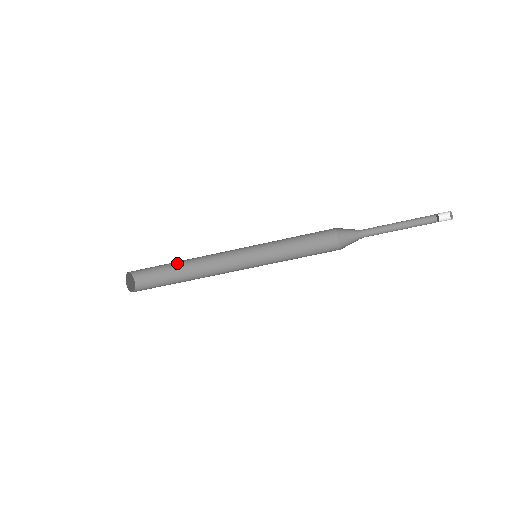
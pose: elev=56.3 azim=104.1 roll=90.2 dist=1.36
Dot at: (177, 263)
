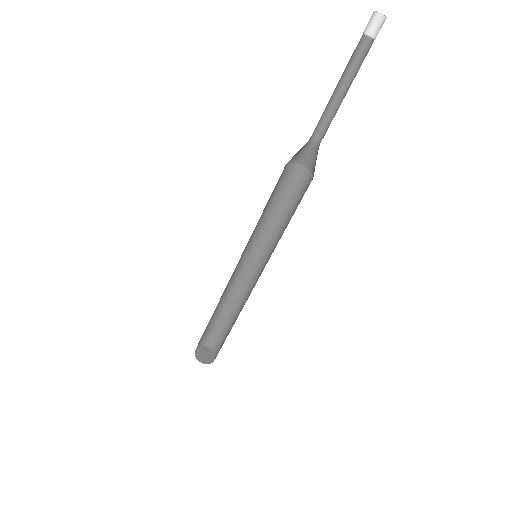
Dot at: (214, 314)
